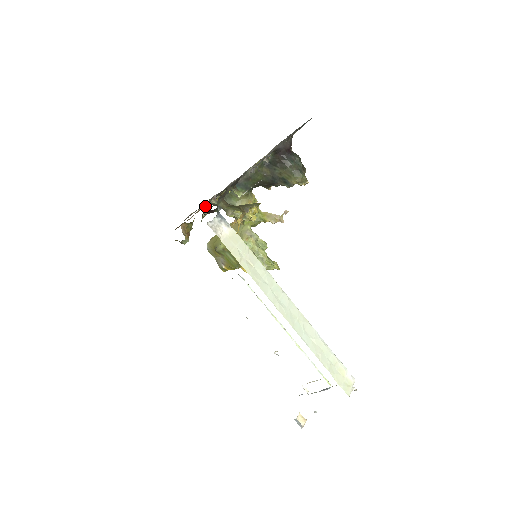
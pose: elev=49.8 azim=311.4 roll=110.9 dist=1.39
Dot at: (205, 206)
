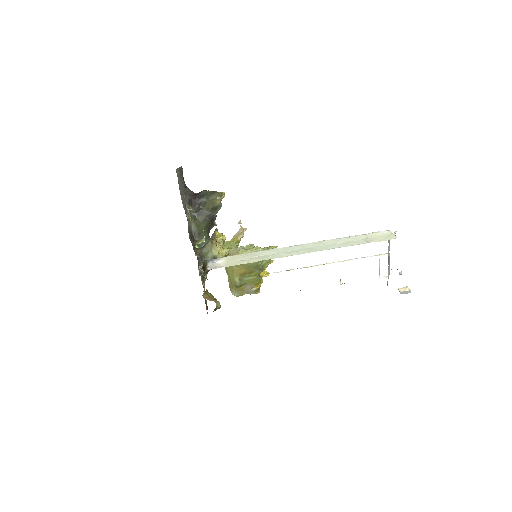
Dot at: occluded
